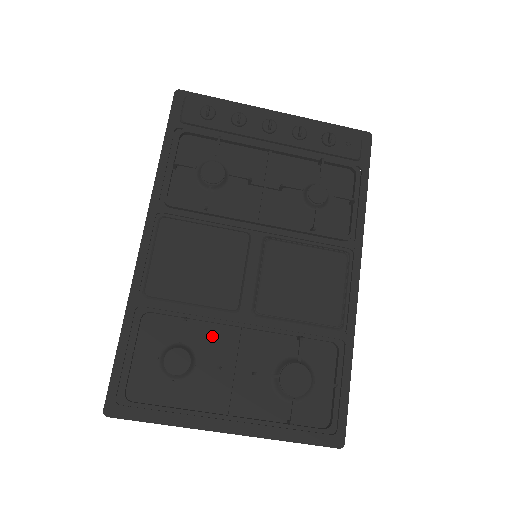
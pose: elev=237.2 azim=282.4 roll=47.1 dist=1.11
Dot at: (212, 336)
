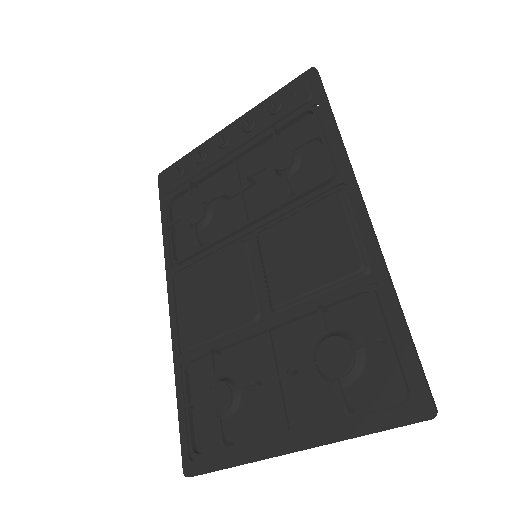
Dot at: (246, 355)
